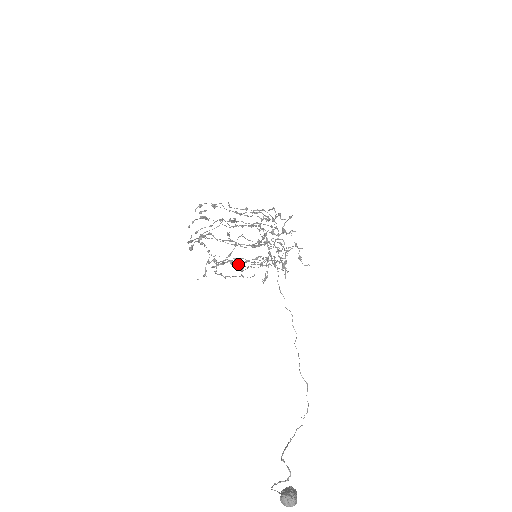
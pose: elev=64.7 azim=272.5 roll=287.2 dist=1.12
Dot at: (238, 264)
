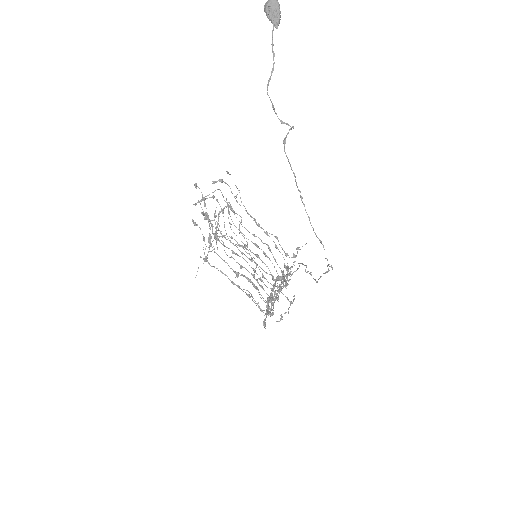
Dot at: (236, 201)
